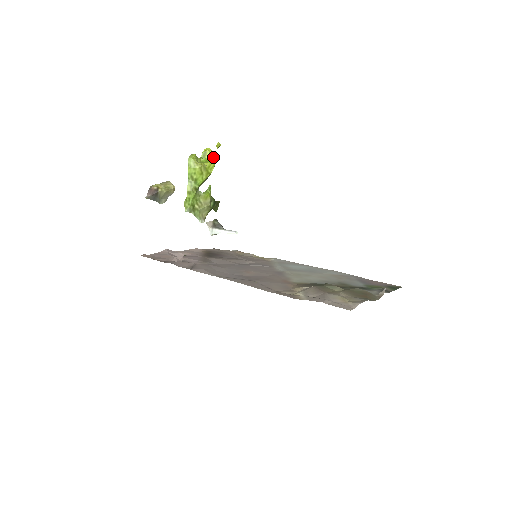
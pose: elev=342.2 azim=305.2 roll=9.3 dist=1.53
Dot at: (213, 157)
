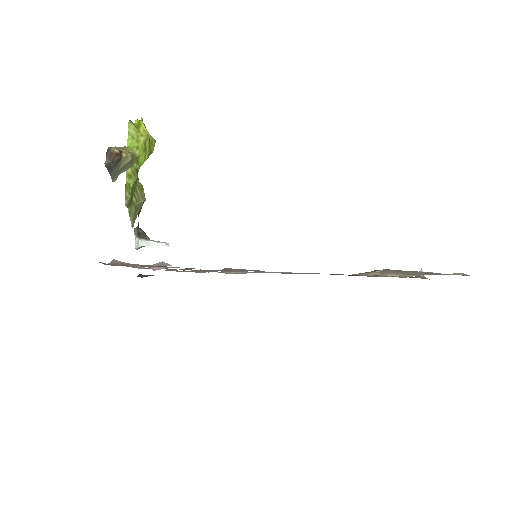
Dot at: occluded
